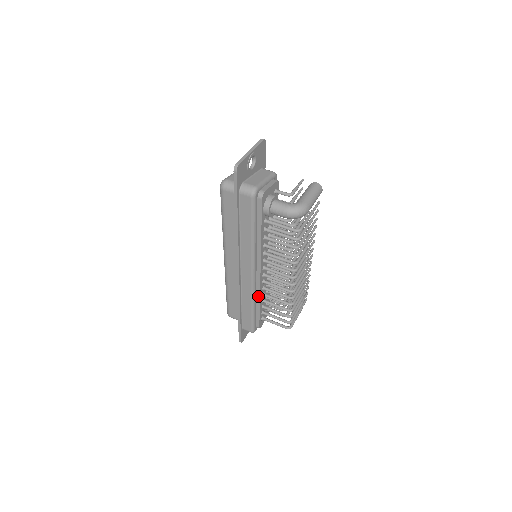
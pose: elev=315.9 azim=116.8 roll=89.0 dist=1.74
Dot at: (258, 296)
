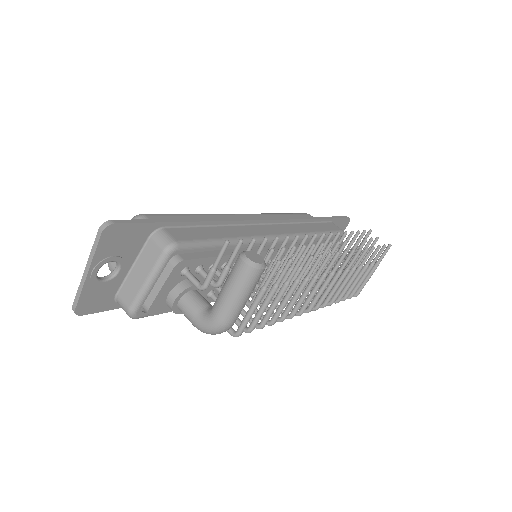
Dot at: occluded
